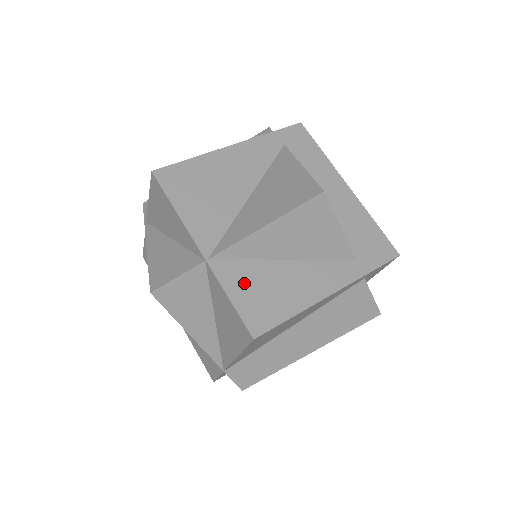
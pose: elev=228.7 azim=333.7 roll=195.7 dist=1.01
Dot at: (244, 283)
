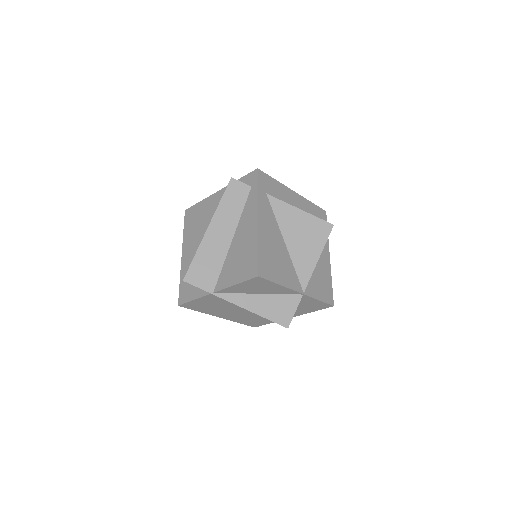
Dot at: (316, 288)
